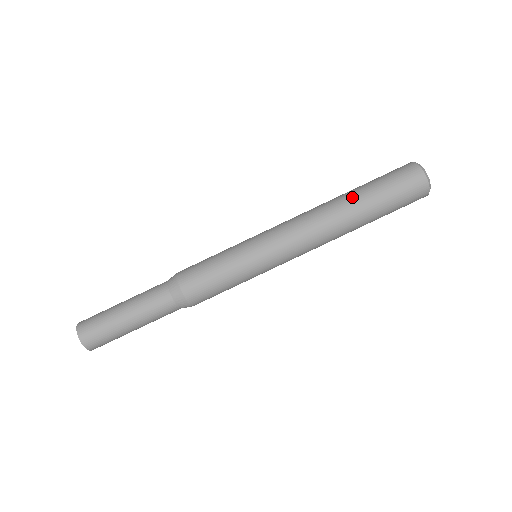
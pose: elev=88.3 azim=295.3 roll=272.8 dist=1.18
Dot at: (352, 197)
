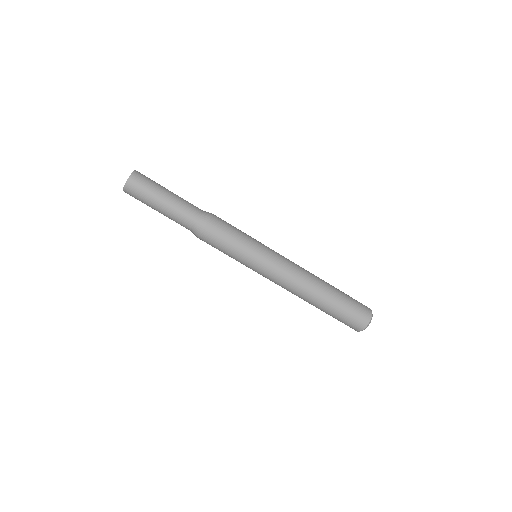
Dot at: (325, 300)
